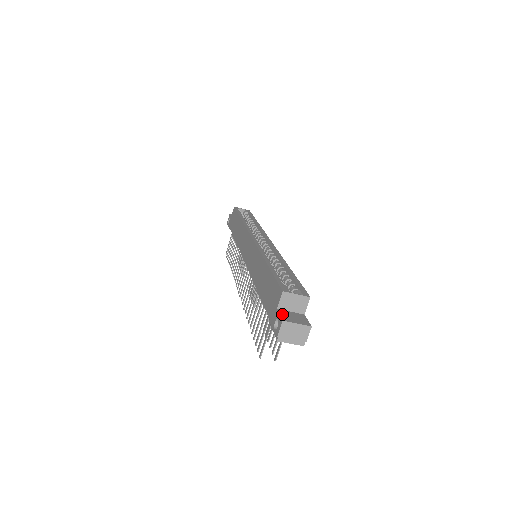
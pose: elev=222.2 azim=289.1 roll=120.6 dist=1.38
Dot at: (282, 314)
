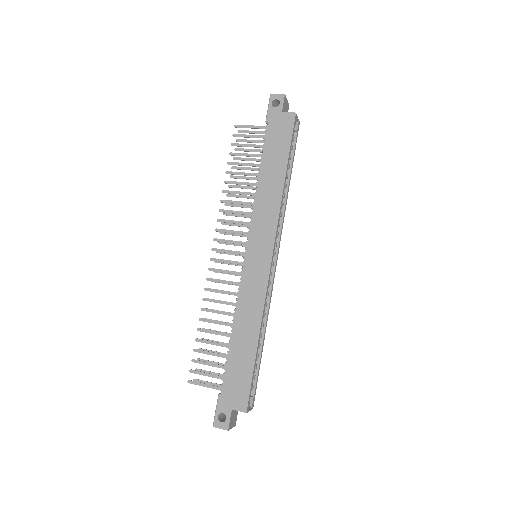
Dot at: (231, 418)
